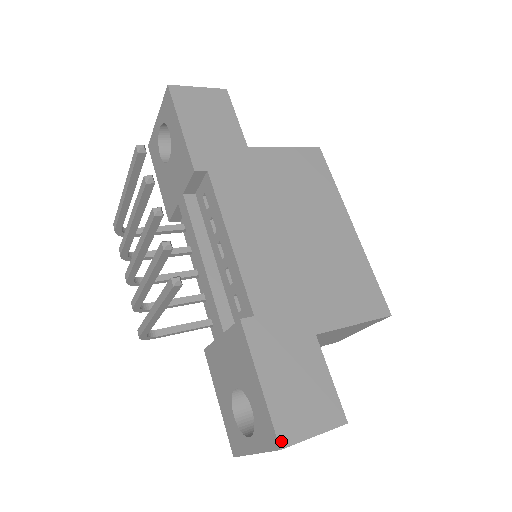
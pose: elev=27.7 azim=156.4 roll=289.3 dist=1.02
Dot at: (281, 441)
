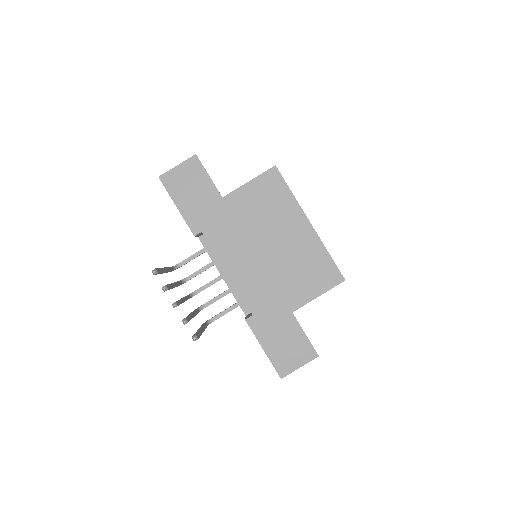
Dot at: (281, 375)
